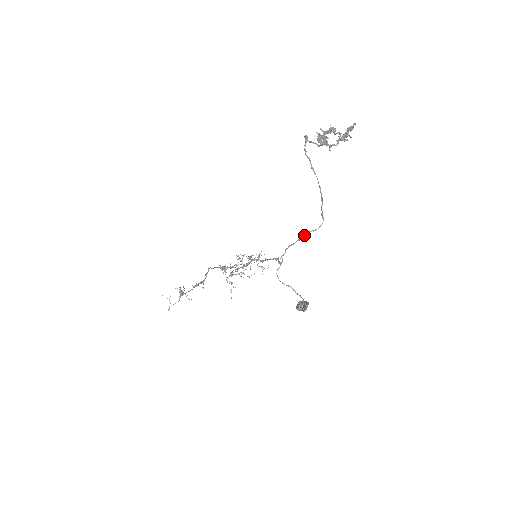
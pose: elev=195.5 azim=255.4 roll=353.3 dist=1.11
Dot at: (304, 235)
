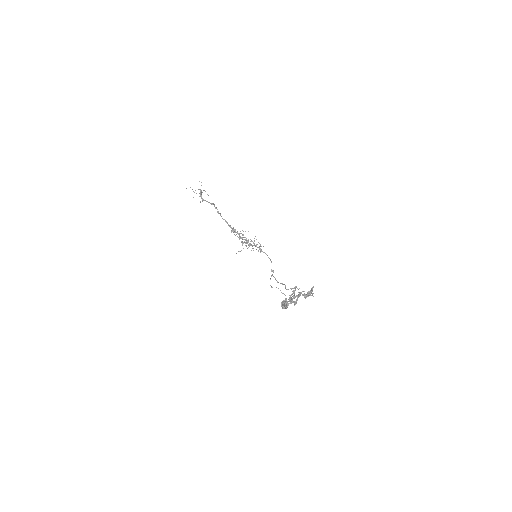
Dot at: (285, 286)
